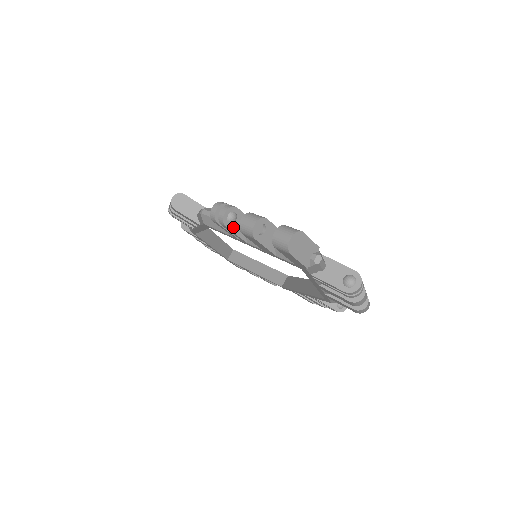
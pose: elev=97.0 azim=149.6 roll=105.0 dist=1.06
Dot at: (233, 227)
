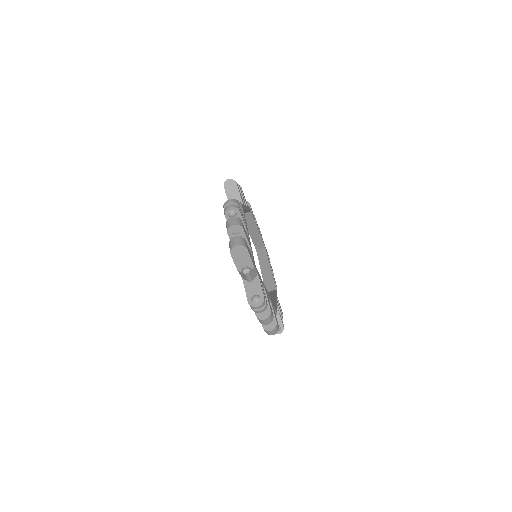
Dot at: occluded
